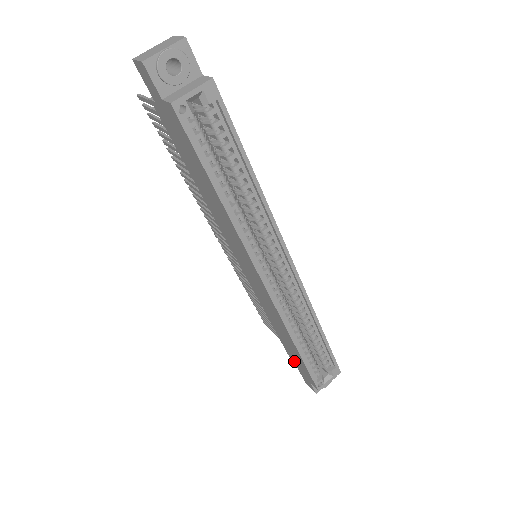
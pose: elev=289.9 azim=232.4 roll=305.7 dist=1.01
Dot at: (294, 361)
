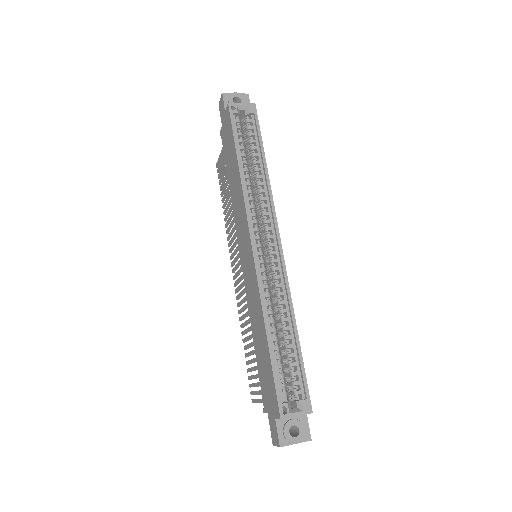
Dot at: (265, 397)
